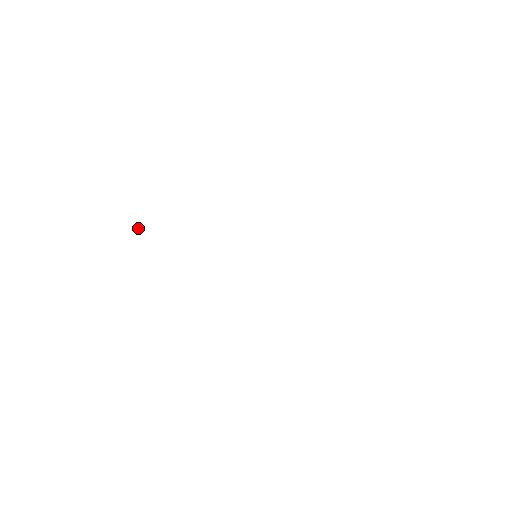
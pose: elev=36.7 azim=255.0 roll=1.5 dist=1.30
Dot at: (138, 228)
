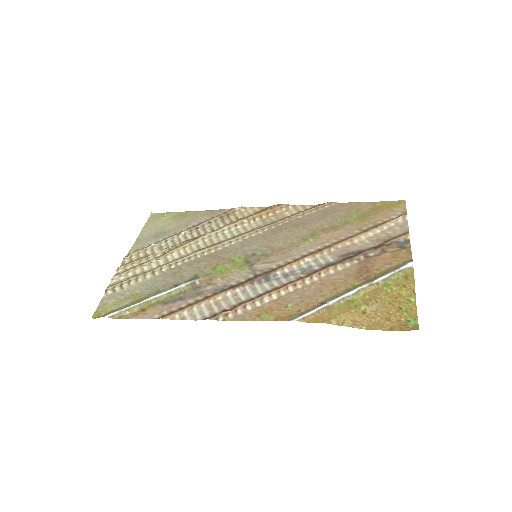
Dot at: (147, 262)
